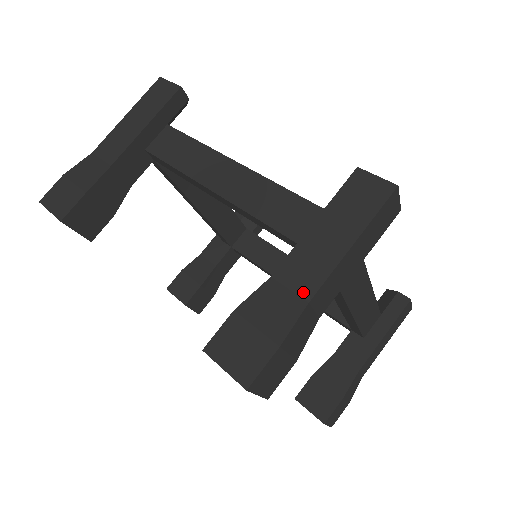
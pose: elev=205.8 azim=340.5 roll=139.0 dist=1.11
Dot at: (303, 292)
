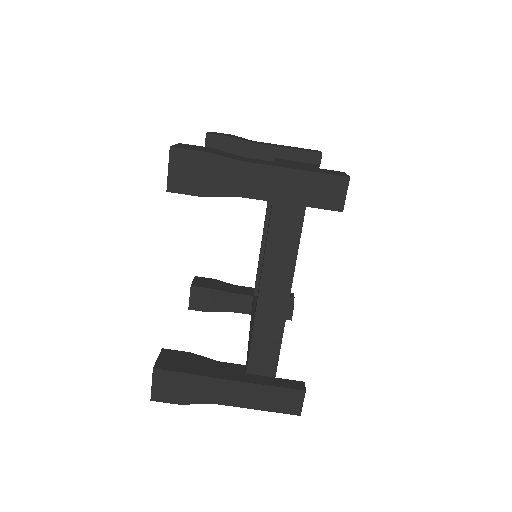
Dot at: (215, 398)
